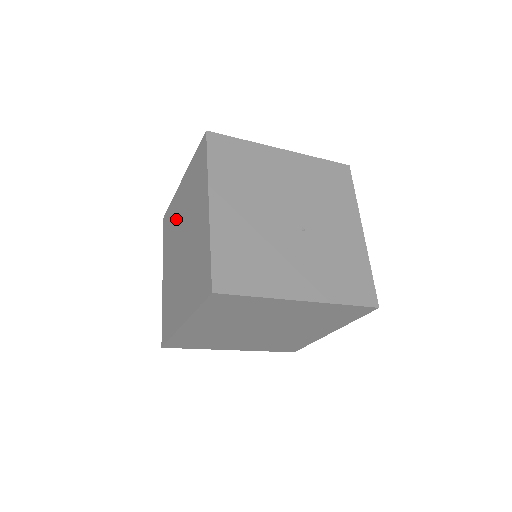
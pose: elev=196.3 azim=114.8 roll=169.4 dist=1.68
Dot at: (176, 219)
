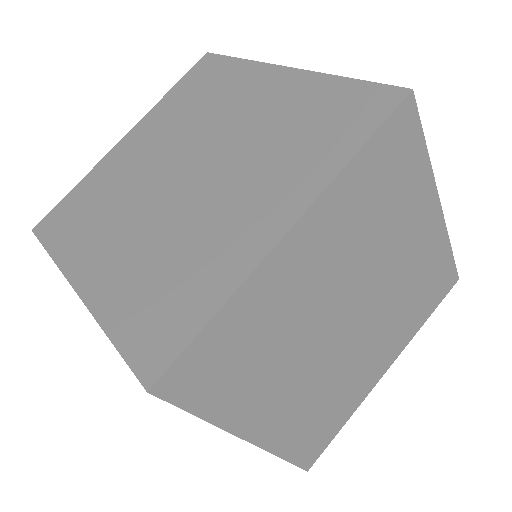
Dot at: (122, 178)
